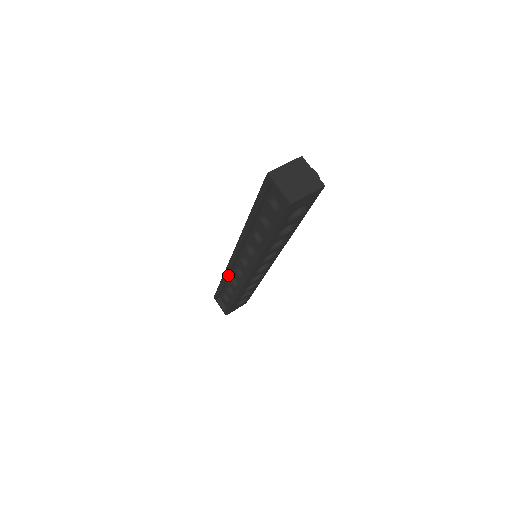
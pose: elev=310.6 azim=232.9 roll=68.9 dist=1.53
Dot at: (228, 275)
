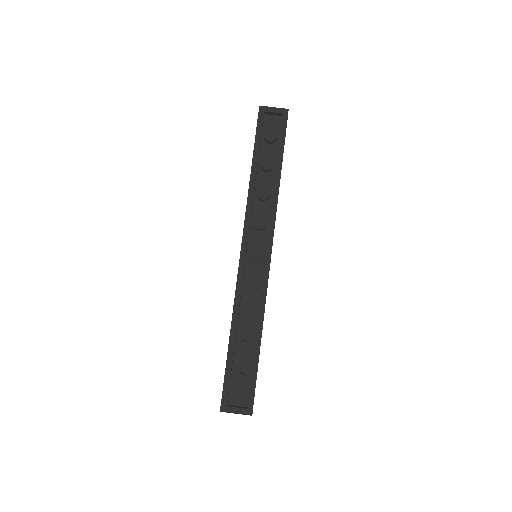
Dot at: (238, 310)
